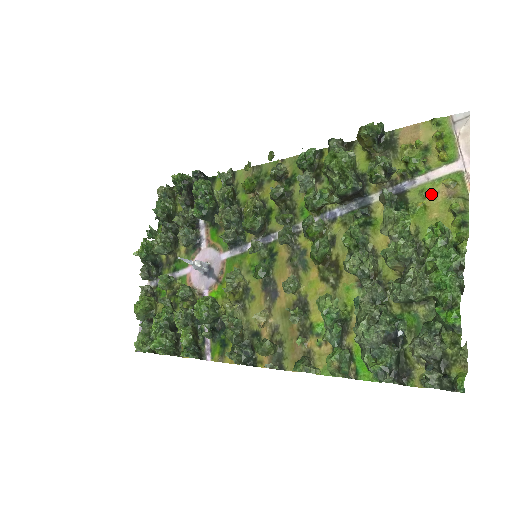
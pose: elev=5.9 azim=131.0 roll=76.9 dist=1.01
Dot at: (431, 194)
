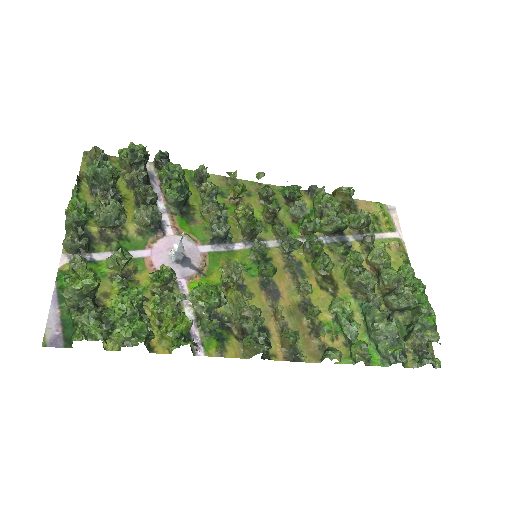
Dot at: (387, 246)
